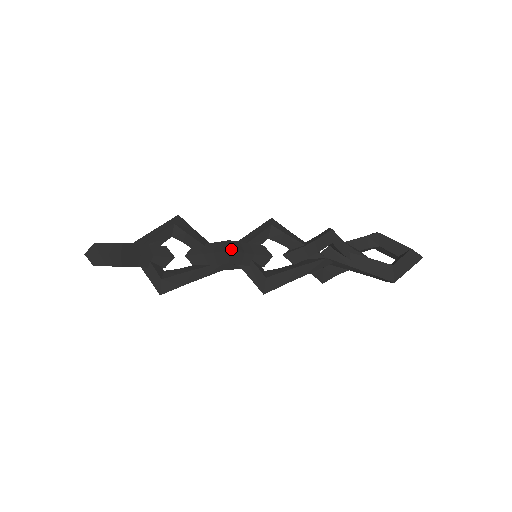
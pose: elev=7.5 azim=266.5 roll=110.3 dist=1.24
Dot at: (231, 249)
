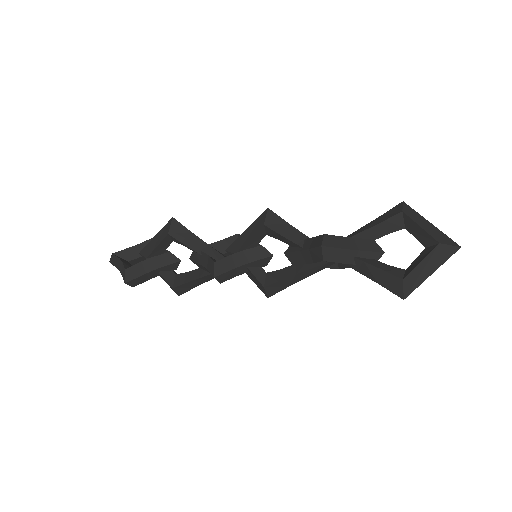
Dot at: (217, 274)
